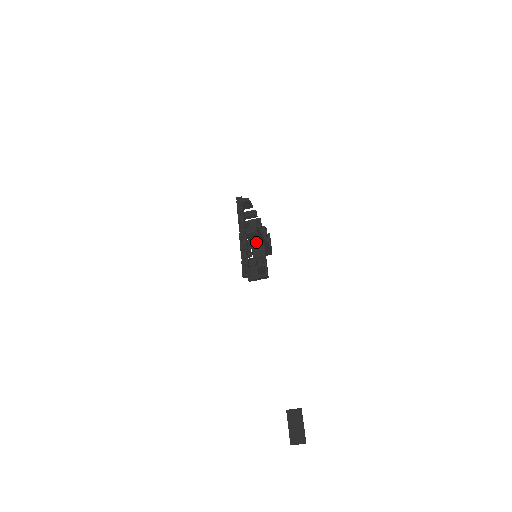
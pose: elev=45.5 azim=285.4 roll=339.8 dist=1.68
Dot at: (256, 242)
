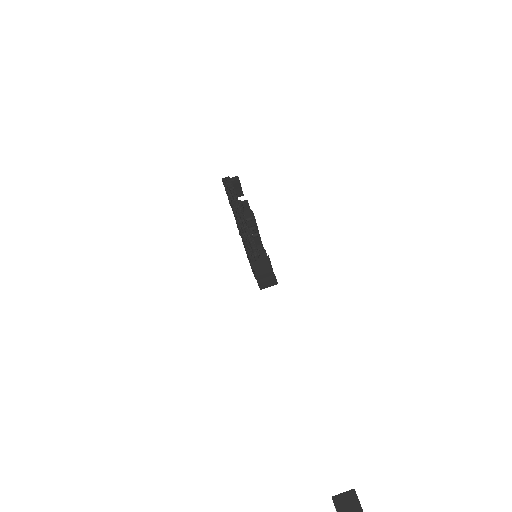
Dot at: occluded
